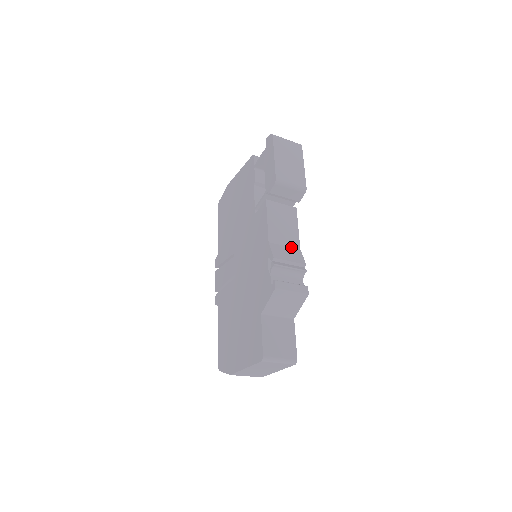
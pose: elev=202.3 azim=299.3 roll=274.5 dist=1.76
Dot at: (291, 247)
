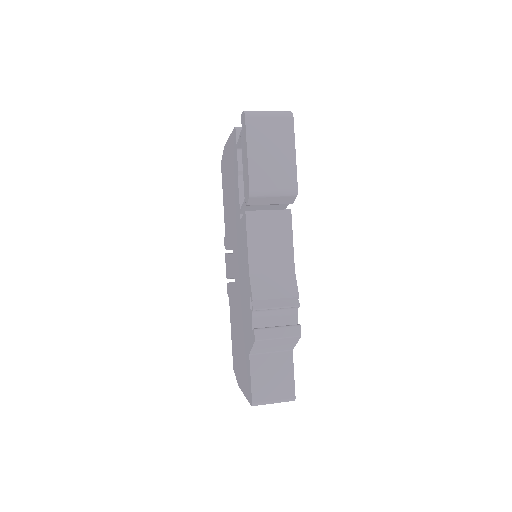
Dot at: (281, 272)
